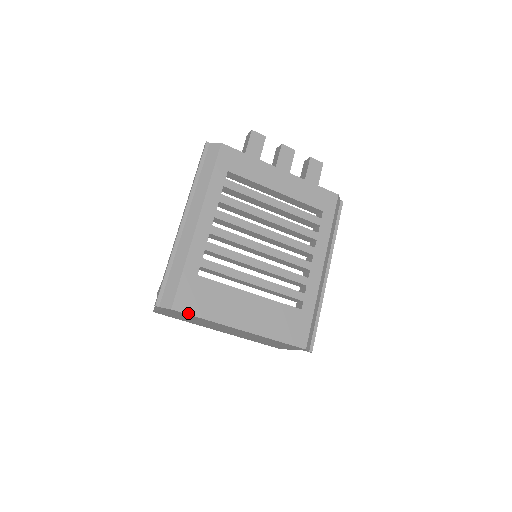
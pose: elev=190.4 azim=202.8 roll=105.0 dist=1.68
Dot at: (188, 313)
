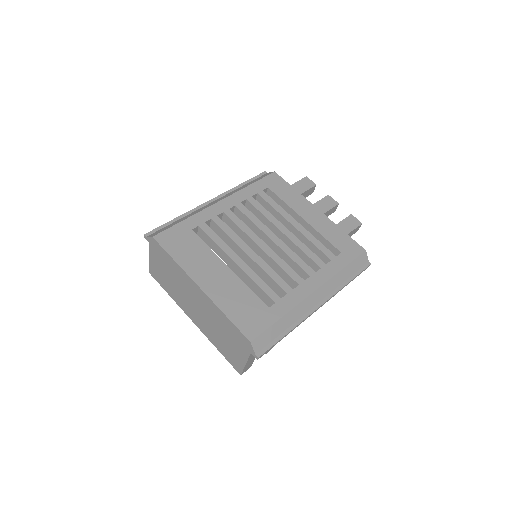
Dot at: (163, 247)
